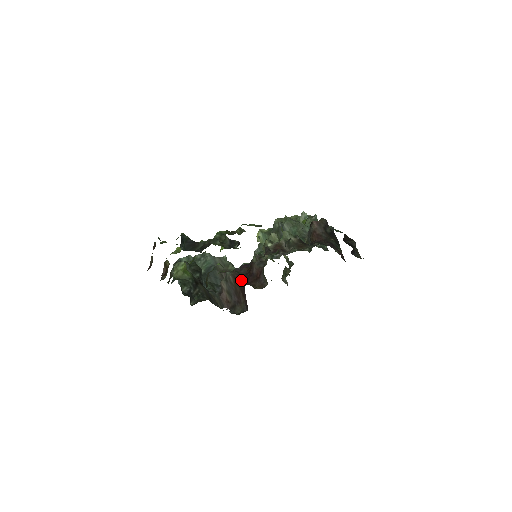
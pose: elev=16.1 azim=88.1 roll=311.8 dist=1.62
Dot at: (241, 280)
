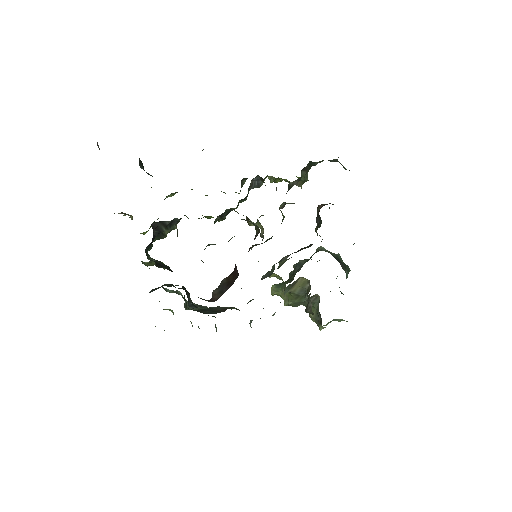
Dot at: occluded
